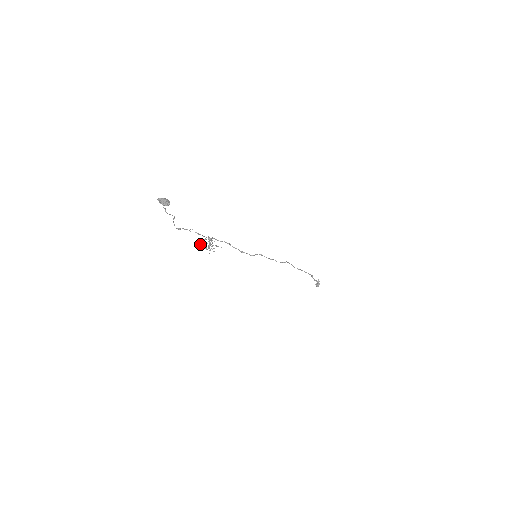
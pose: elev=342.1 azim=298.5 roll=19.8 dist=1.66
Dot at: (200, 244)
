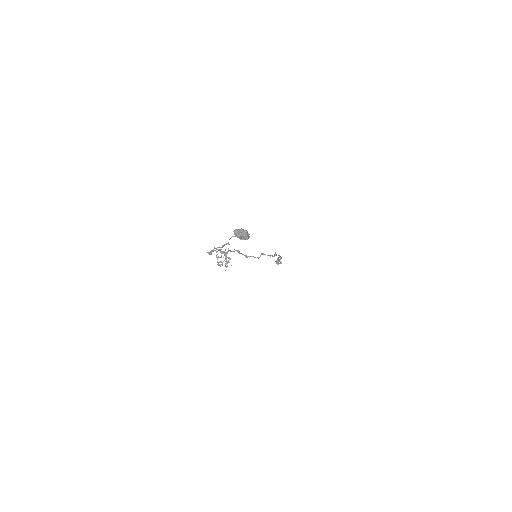
Dot at: (217, 262)
